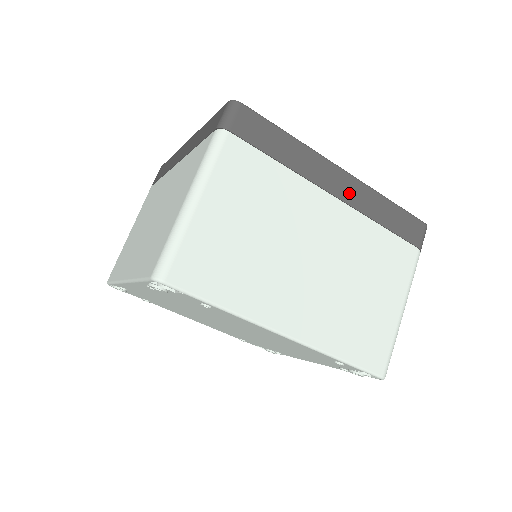
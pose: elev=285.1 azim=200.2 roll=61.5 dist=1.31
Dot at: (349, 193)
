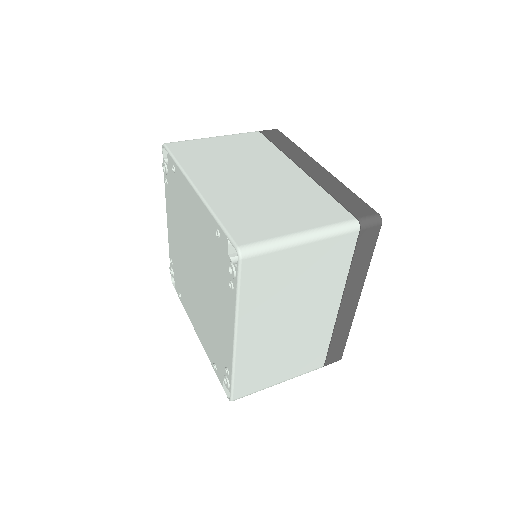
Dot at: (315, 173)
